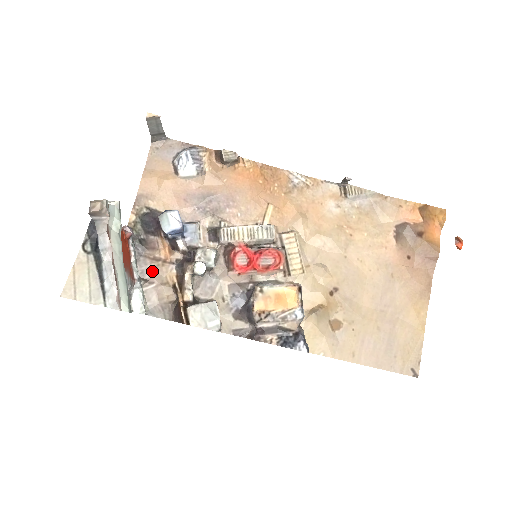
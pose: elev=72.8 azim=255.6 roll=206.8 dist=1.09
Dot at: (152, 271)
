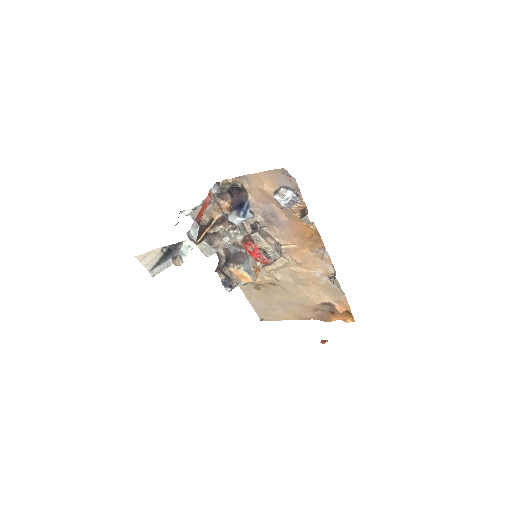
Dot at: occluded
